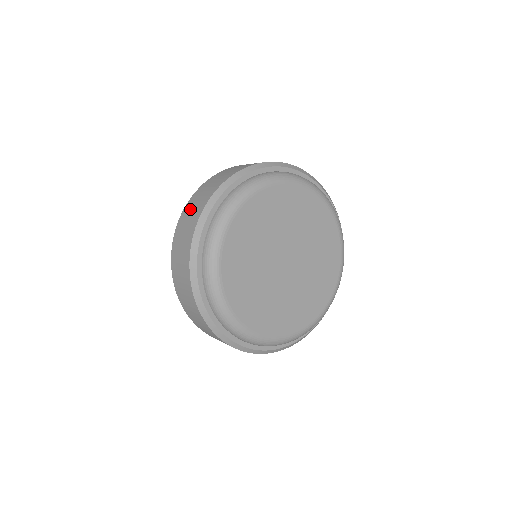
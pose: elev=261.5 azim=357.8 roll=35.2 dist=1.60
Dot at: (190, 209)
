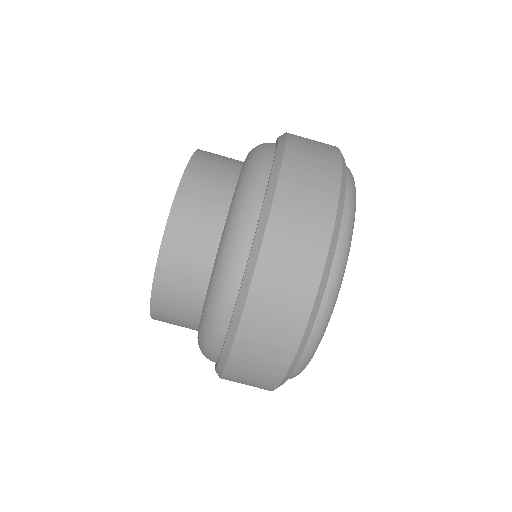
Dot at: (259, 339)
